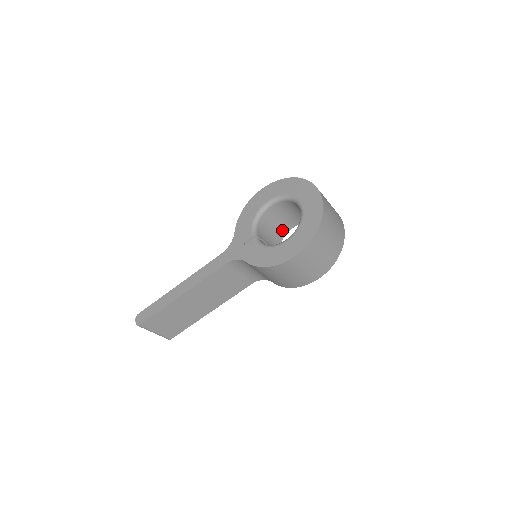
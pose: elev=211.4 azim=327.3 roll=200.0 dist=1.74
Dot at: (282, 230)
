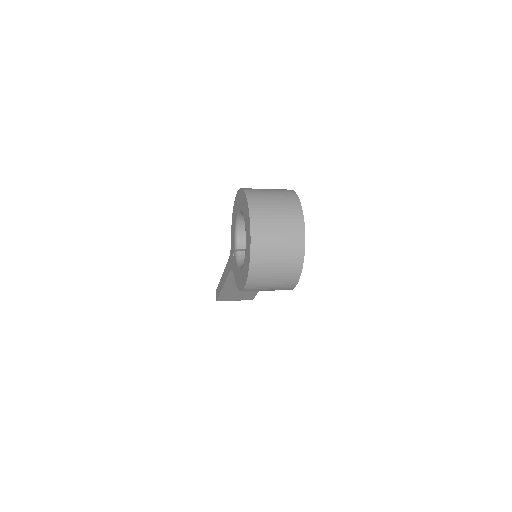
Dot at: occluded
